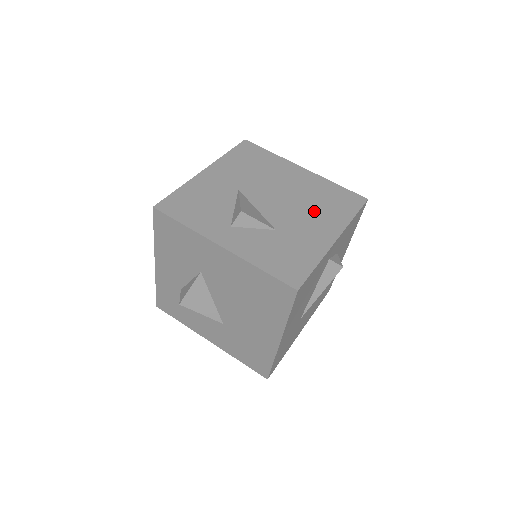
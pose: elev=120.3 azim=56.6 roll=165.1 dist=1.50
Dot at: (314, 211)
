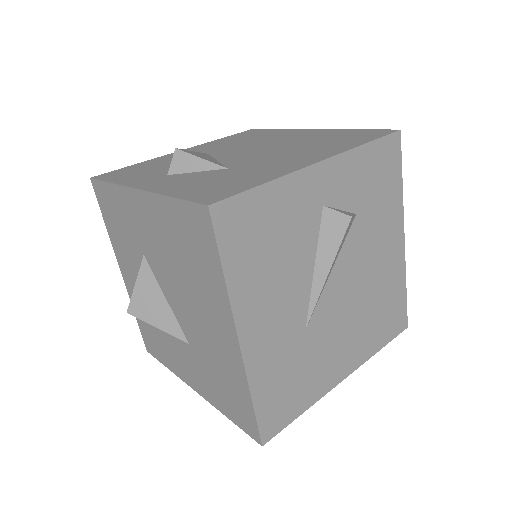
Dot at: (301, 149)
